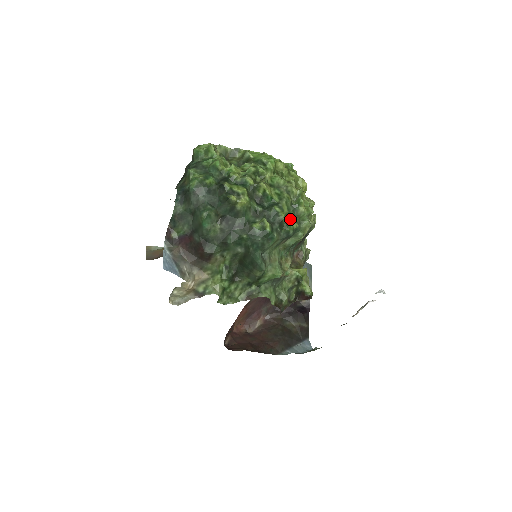
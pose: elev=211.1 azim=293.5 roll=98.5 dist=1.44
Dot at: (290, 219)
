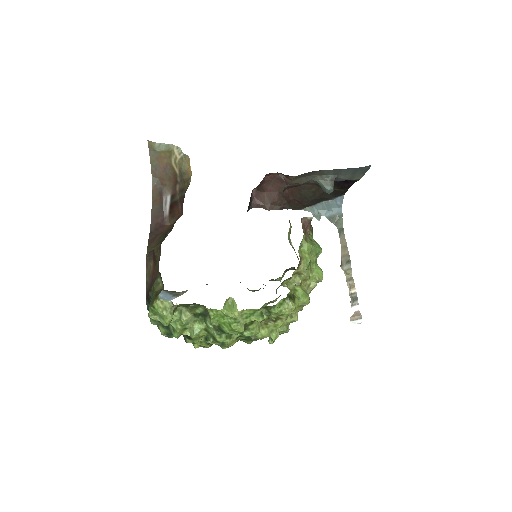
Dot at: occluded
